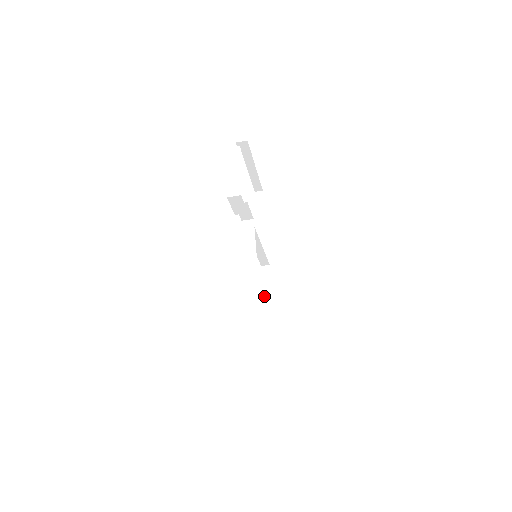
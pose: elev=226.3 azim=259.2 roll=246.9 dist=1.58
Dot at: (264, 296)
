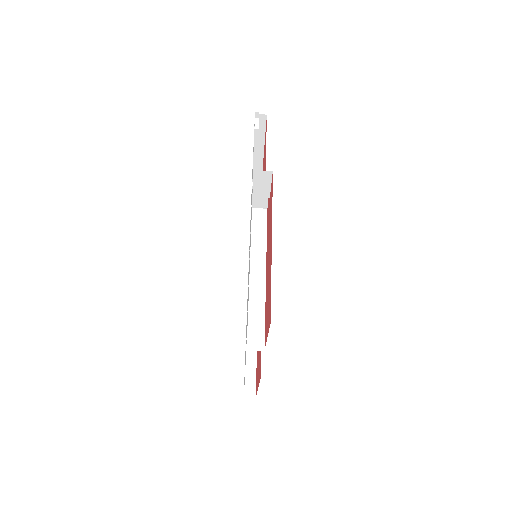
Dot at: occluded
